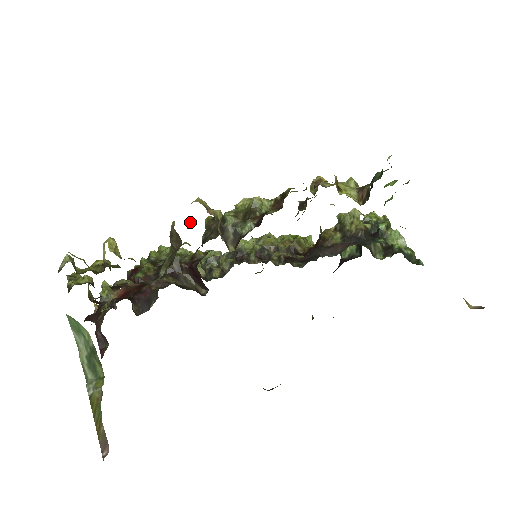
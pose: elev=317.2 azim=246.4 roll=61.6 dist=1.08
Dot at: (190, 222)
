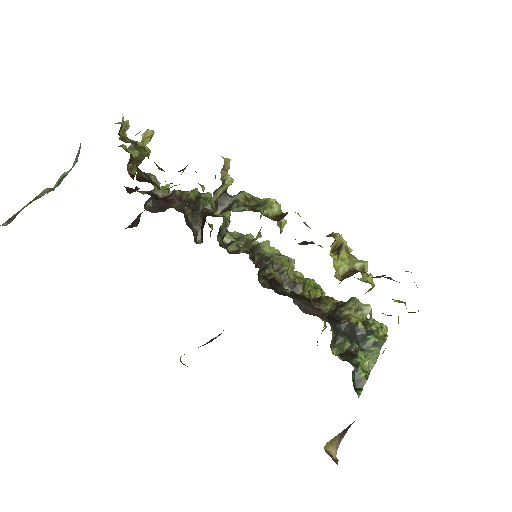
Dot at: occluded
